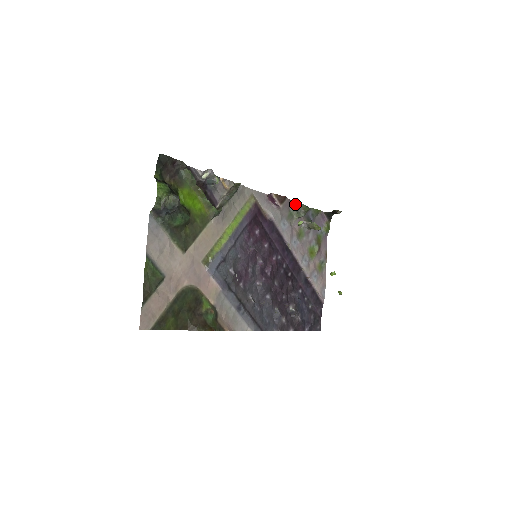
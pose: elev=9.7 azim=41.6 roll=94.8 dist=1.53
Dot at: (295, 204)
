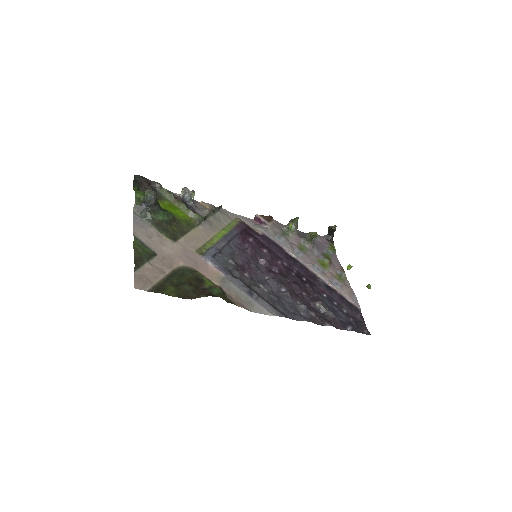
Dot at: (285, 226)
